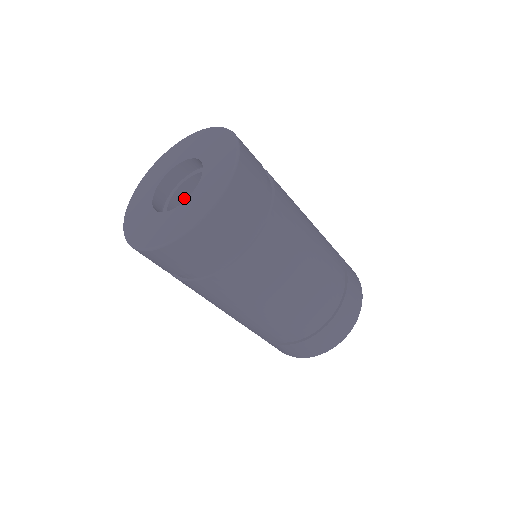
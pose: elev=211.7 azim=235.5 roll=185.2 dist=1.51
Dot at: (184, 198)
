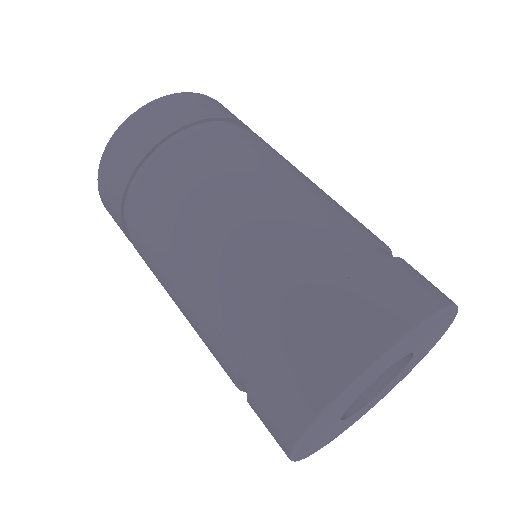
Dot at: occluded
